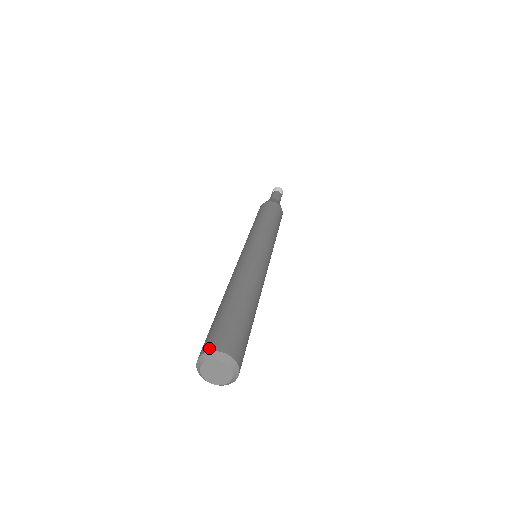
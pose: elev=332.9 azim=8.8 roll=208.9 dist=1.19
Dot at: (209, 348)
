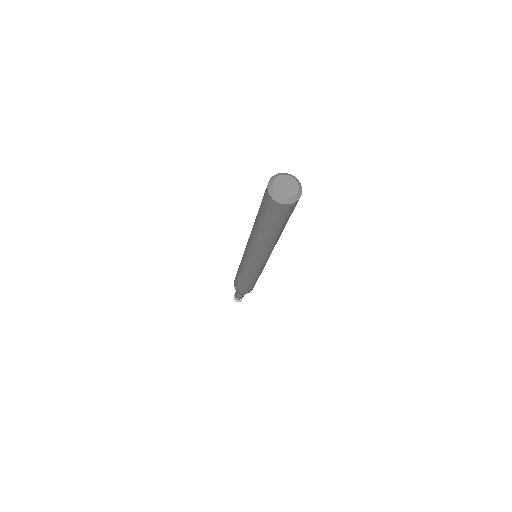
Dot at: (272, 178)
